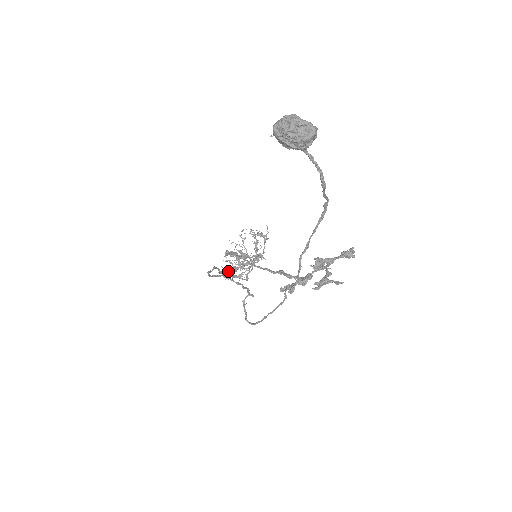
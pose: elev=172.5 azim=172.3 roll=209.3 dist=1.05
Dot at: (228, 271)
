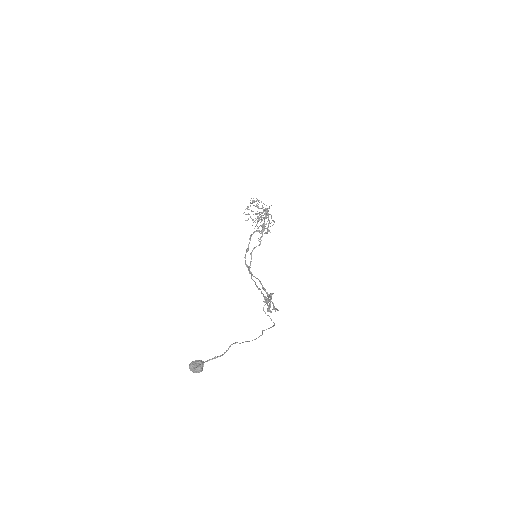
Dot at: (262, 229)
